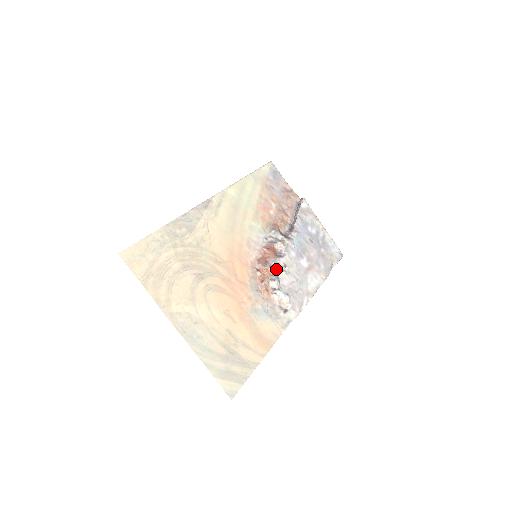
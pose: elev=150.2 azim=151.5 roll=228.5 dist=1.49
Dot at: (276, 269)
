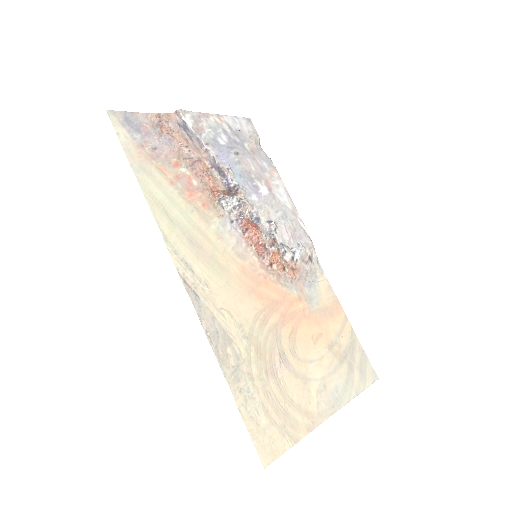
Dot at: (273, 239)
